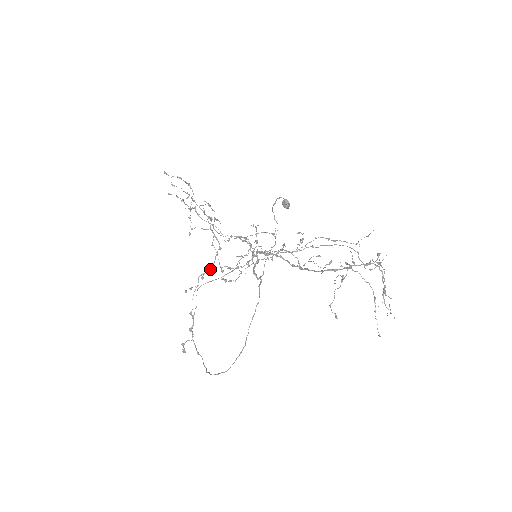
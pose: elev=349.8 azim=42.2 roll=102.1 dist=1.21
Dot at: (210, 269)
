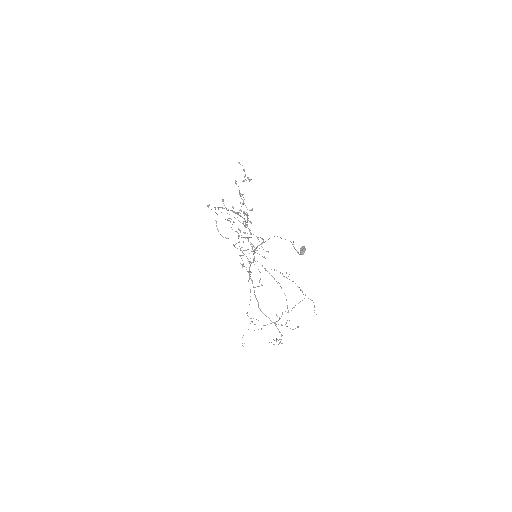
Dot at: occluded
